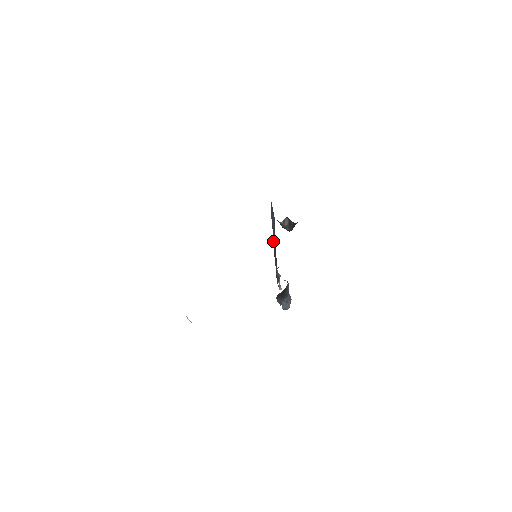
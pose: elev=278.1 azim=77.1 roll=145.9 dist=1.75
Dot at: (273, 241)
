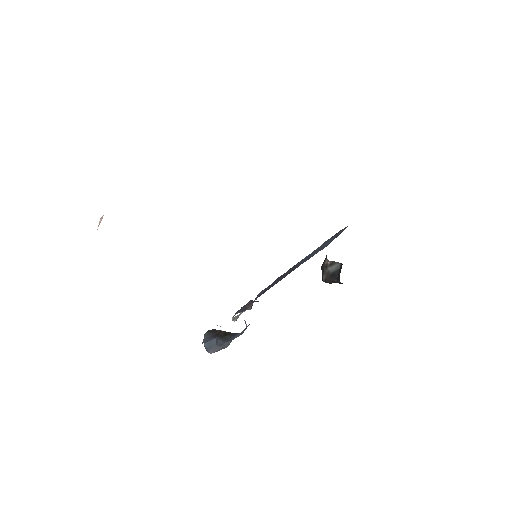
Dot at: (293, 267)
